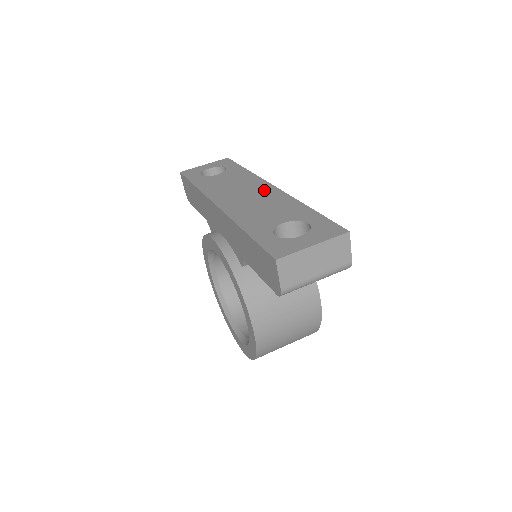
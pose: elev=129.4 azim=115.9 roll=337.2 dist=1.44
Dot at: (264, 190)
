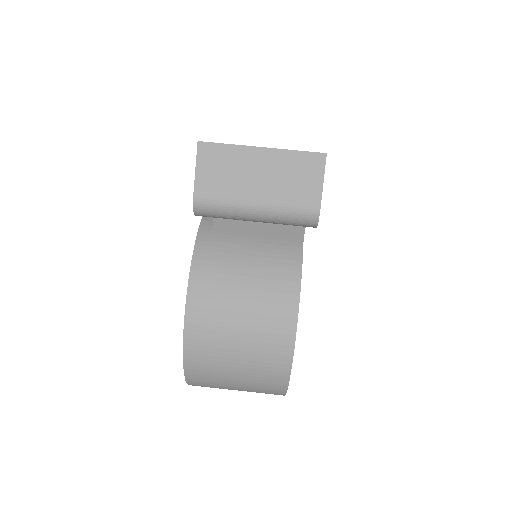
Dot at: occluded
